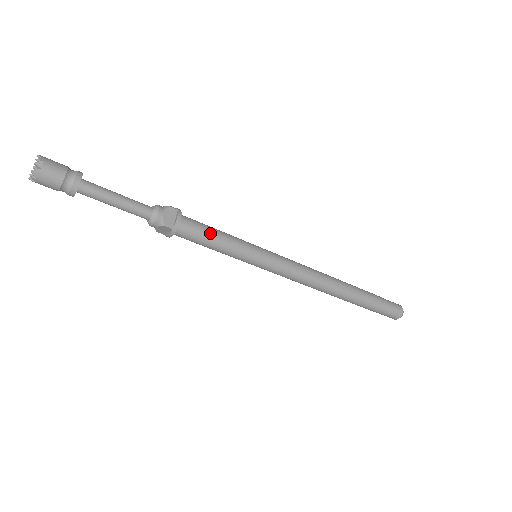
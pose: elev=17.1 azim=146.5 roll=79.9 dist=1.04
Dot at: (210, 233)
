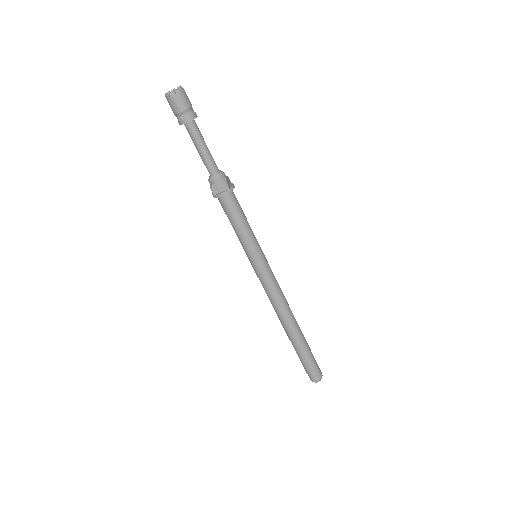
Dot at: (235, 219)
